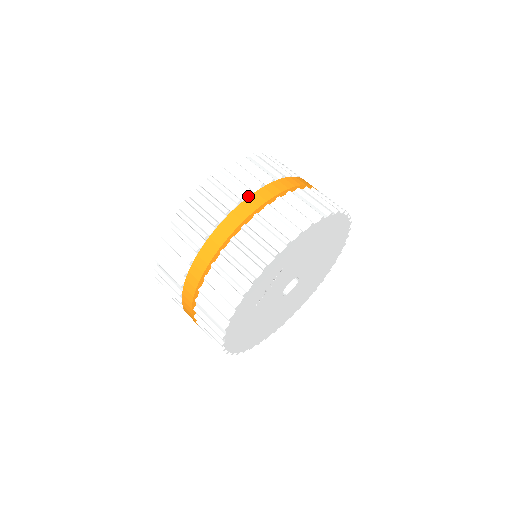
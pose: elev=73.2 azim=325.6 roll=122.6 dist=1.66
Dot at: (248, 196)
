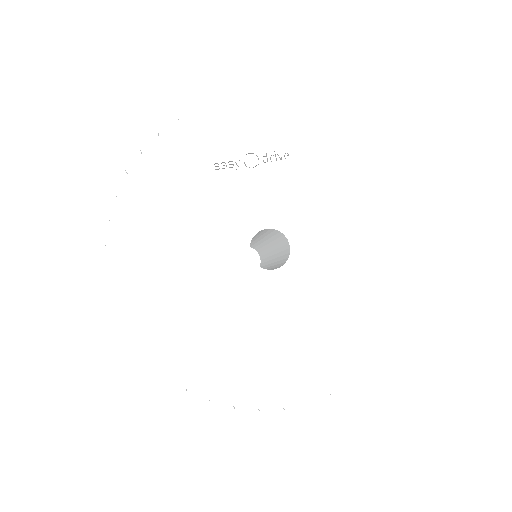
Dot at: occluded
